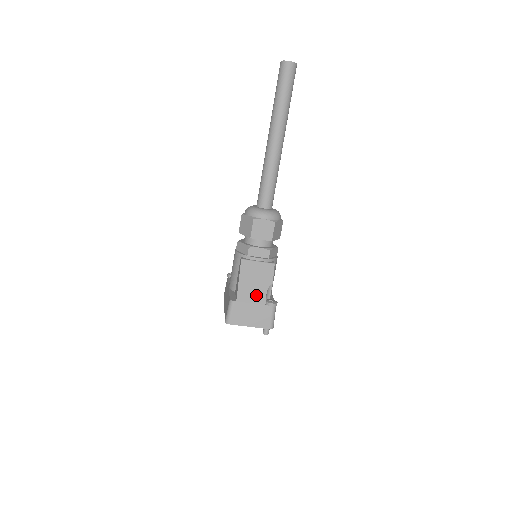
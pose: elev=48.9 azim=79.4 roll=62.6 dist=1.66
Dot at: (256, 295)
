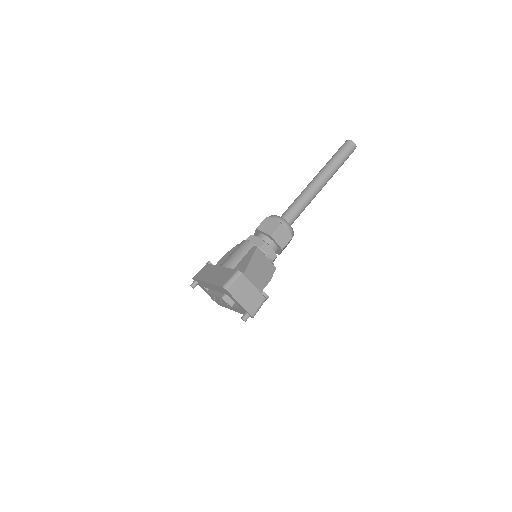
Dot at: (258, 280)
